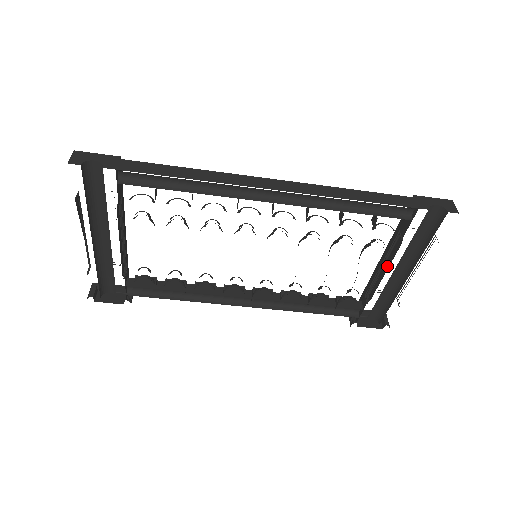
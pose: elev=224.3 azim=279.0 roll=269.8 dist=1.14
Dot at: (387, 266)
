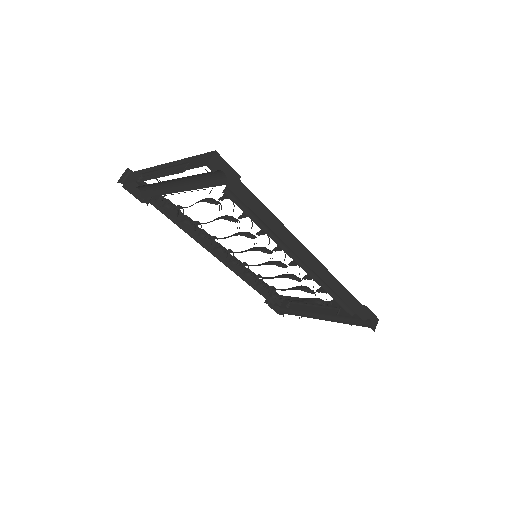
Dot at: (316, 310)
